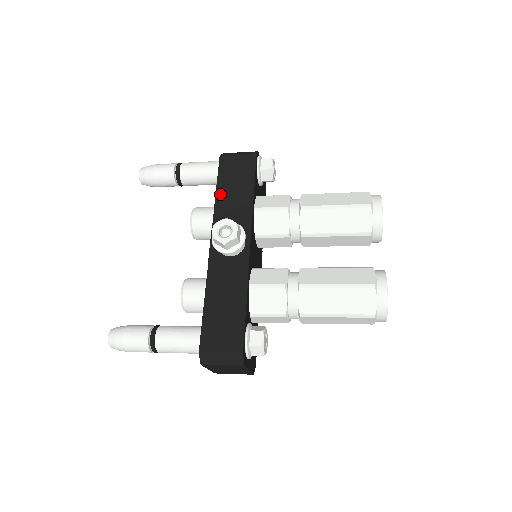
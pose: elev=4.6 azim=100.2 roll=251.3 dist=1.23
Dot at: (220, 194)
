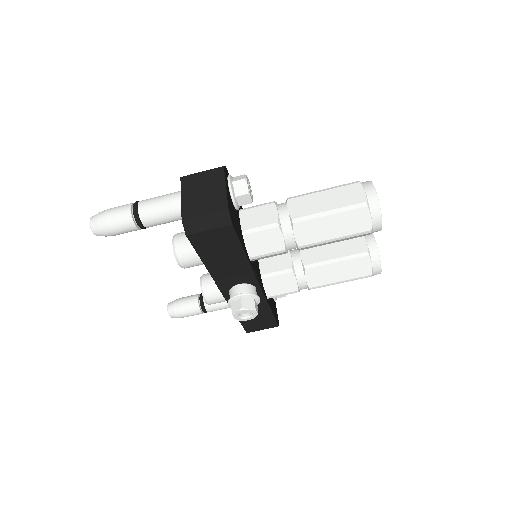
Dot at: occluded
